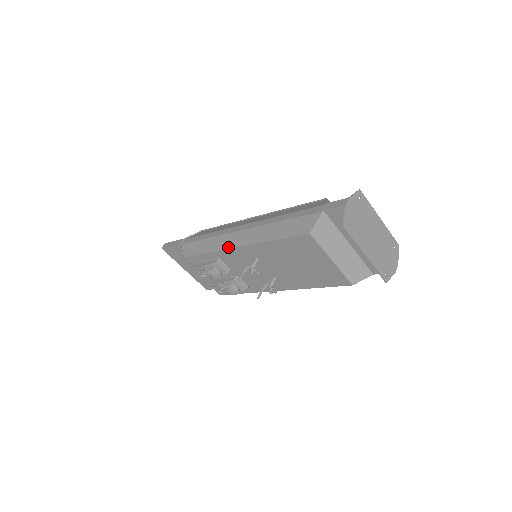
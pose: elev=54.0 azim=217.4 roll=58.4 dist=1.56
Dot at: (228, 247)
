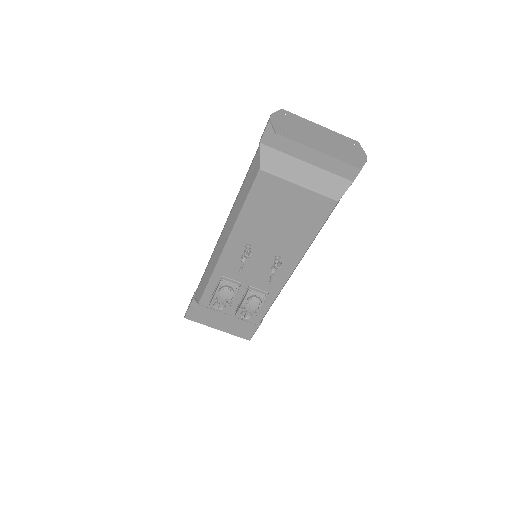
Dot at: (220, 255)
